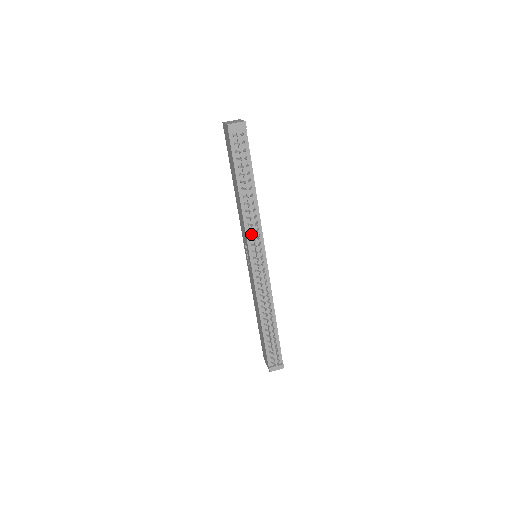
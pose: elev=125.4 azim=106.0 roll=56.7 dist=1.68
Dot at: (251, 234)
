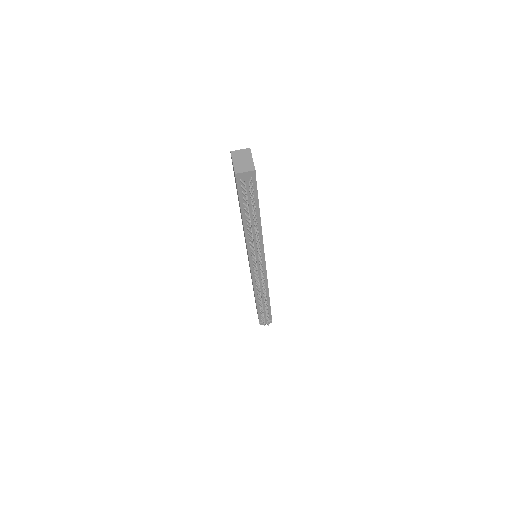
Dot at: occluded
